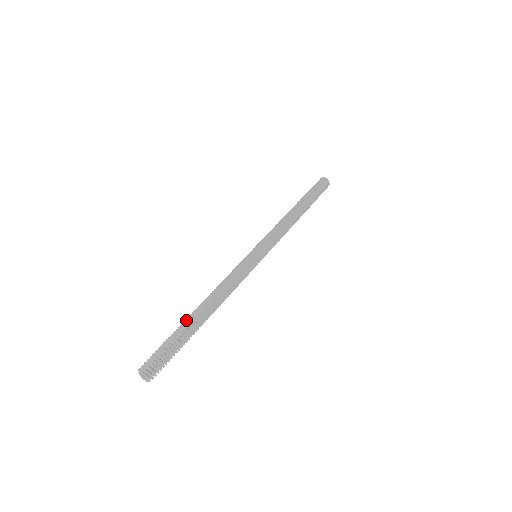
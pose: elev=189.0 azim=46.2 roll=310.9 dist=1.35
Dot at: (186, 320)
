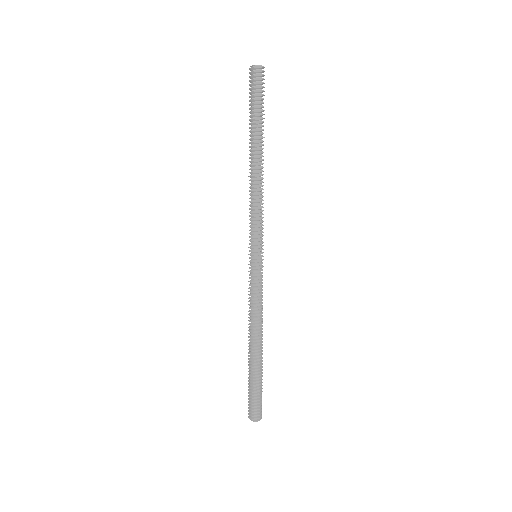
Dot at: (249, 362)
